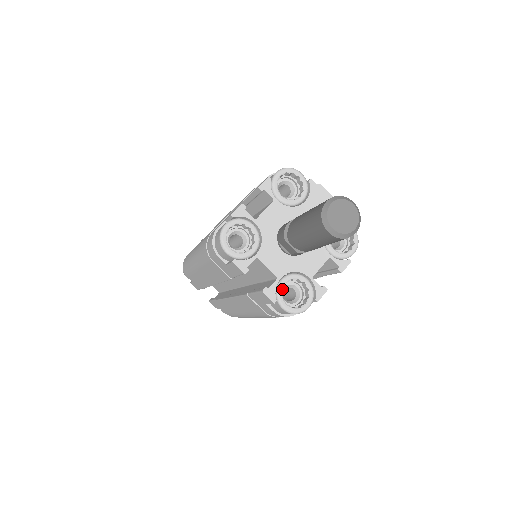
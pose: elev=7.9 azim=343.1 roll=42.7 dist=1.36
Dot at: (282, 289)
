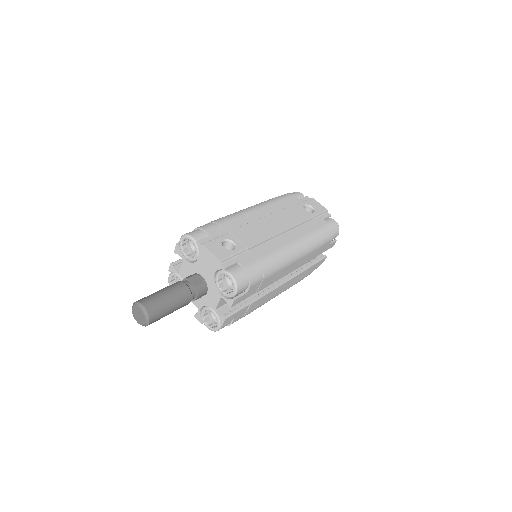
Dot at: (211, 312)
